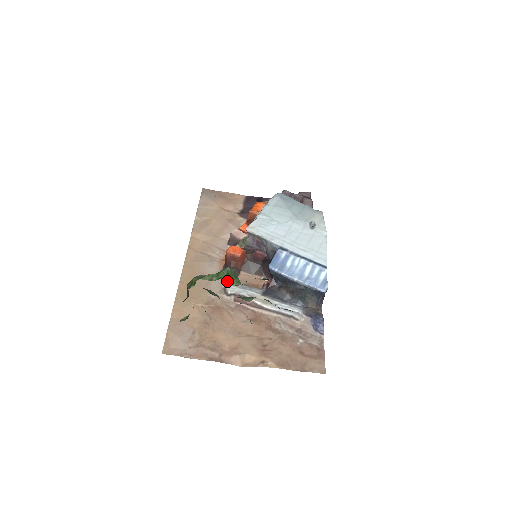
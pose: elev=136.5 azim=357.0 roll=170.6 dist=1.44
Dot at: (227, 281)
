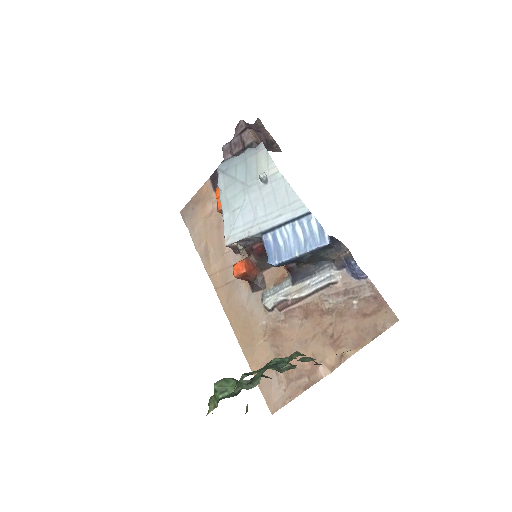
Dot at: (261, 295)
